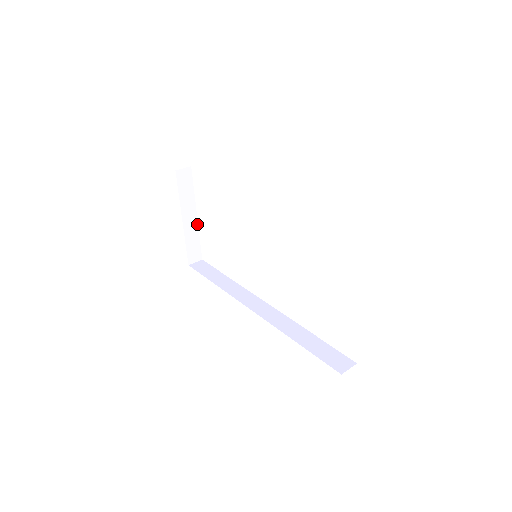
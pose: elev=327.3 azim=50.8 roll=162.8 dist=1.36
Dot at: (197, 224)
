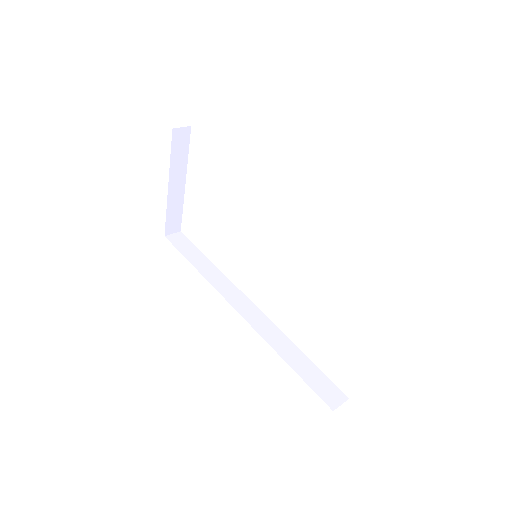
Dot at: (183, 192)
